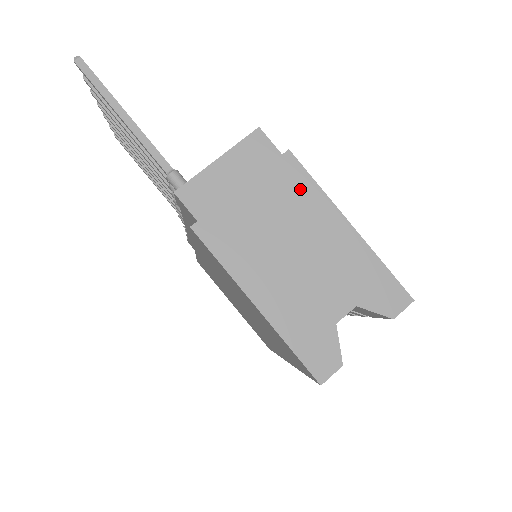
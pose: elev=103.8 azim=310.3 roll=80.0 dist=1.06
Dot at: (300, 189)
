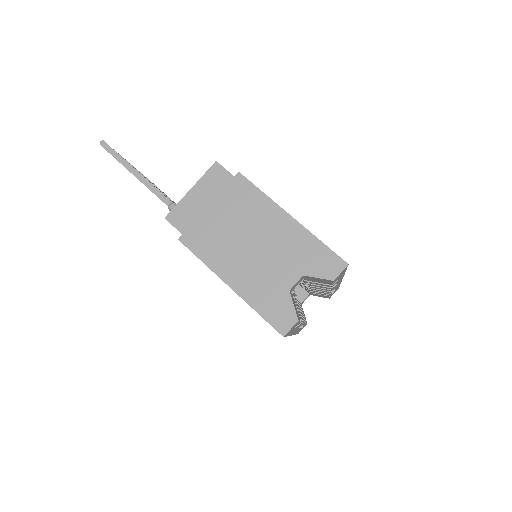
Dot at: (250, 198)
